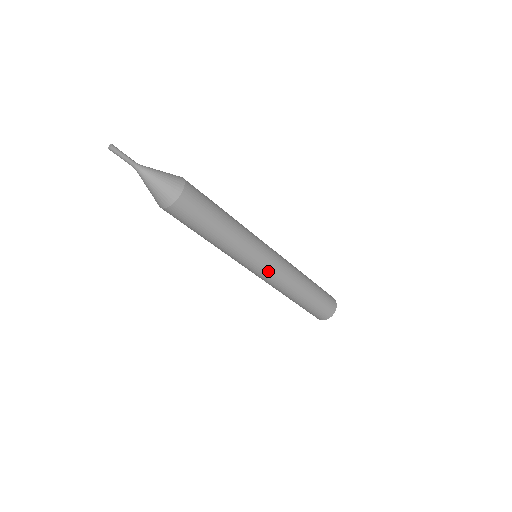
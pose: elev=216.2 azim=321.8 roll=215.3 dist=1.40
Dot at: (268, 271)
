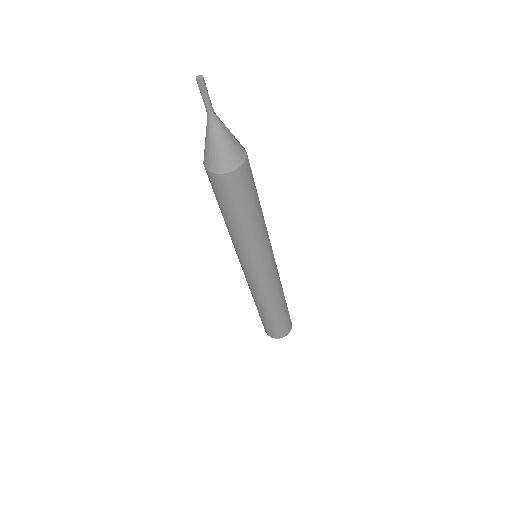
Dot at: (252, 277)
